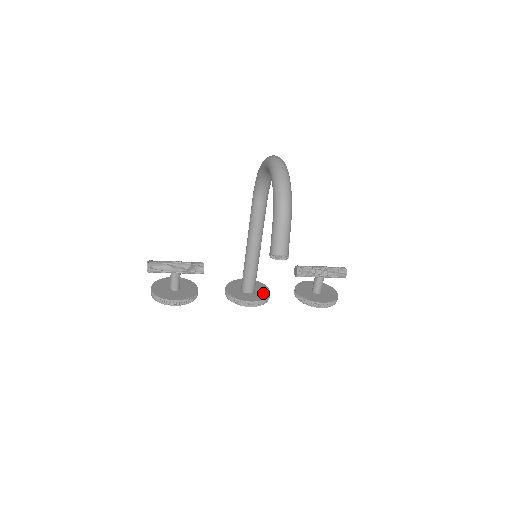
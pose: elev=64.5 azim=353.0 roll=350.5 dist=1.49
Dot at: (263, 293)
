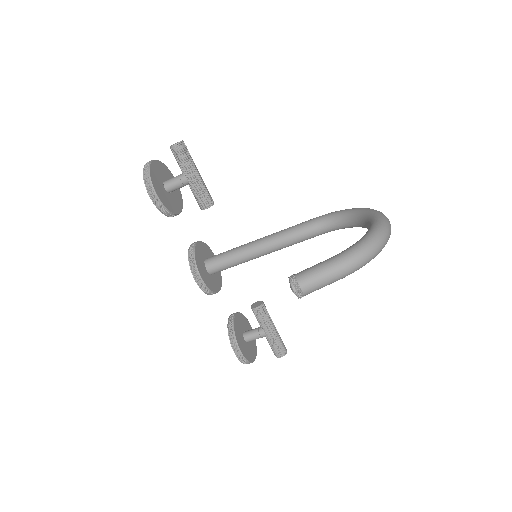
Dot at: (215, 285)
